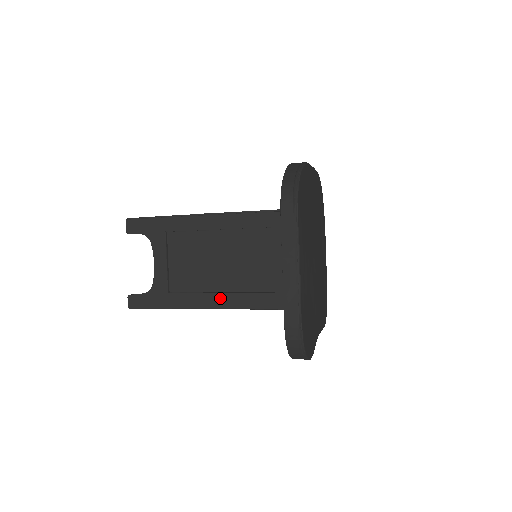
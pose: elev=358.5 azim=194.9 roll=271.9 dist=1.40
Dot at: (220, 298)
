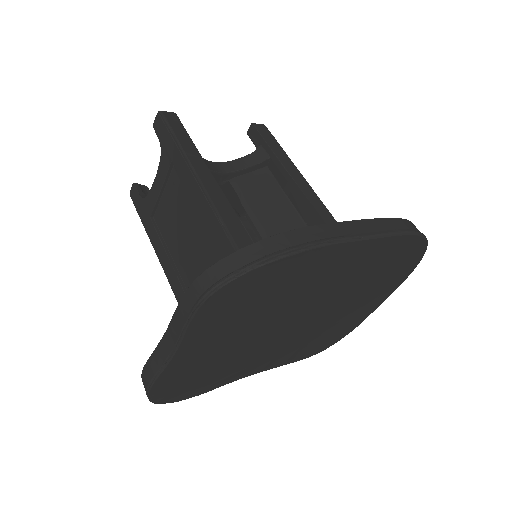
Dot at: (171, 270)
